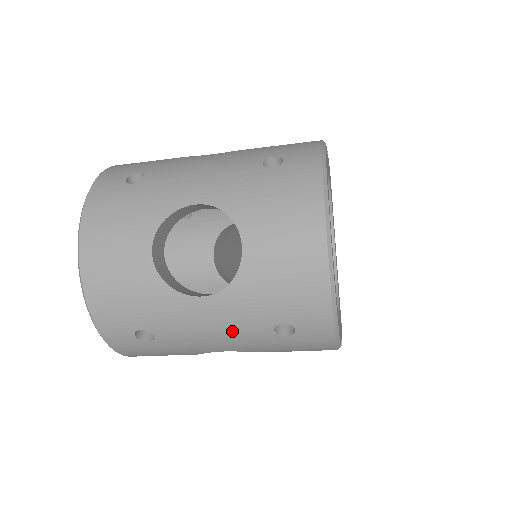
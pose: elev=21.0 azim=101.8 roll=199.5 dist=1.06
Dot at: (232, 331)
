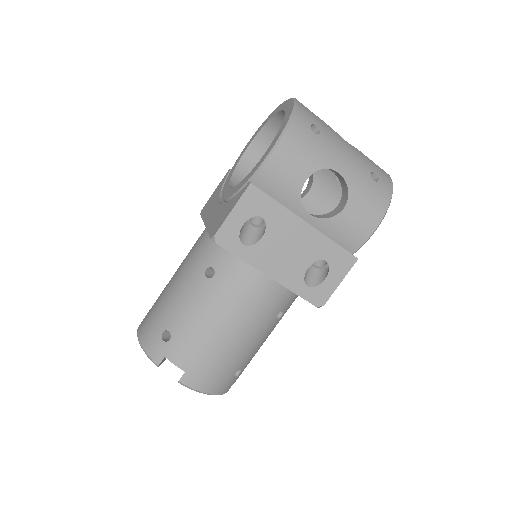
Dot at: (354, 160)
